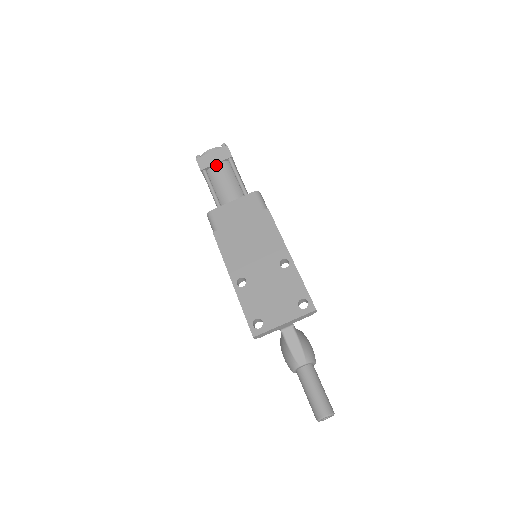
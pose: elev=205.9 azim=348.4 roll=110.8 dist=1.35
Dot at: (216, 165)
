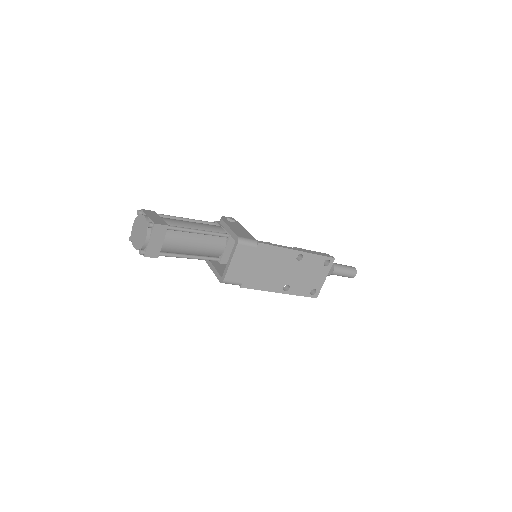
Dot at: (164, 243)
